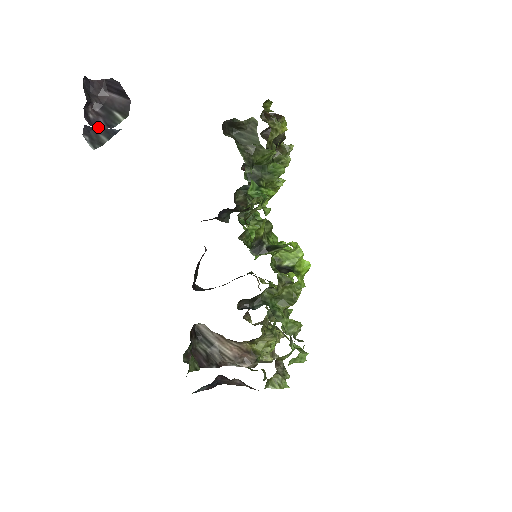
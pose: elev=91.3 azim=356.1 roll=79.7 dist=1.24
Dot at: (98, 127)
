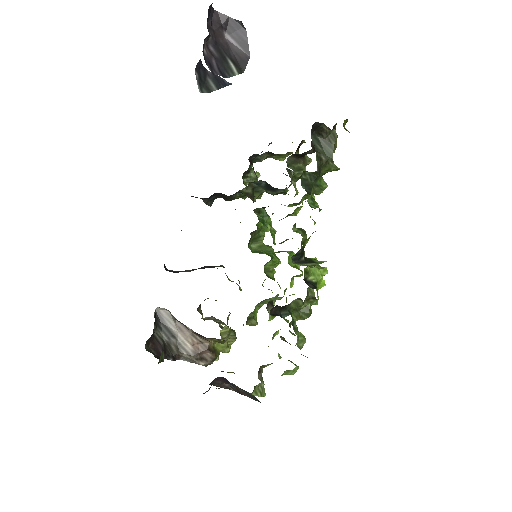
Dot at: (211, 69)
